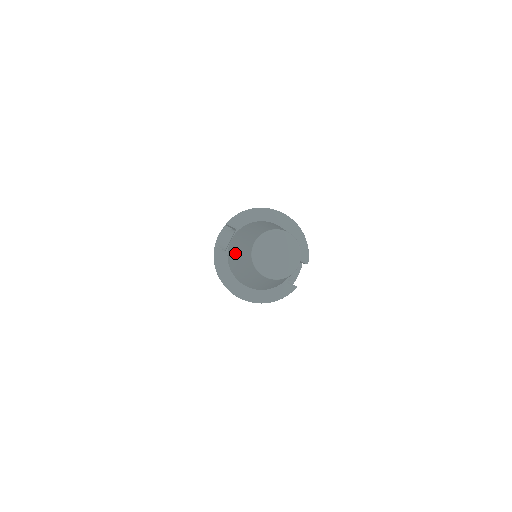
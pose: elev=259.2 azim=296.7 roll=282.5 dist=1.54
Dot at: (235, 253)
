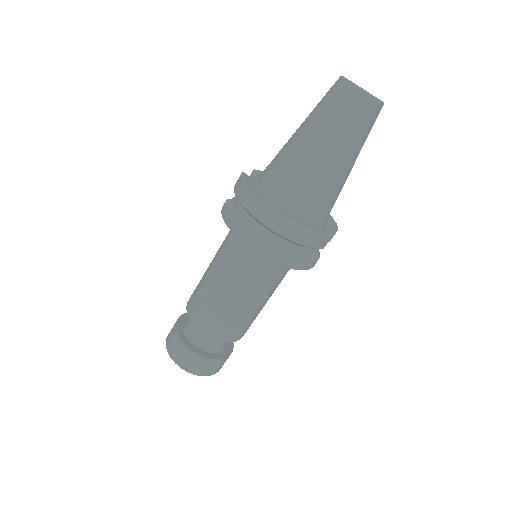
Dot at: (287, 142)
